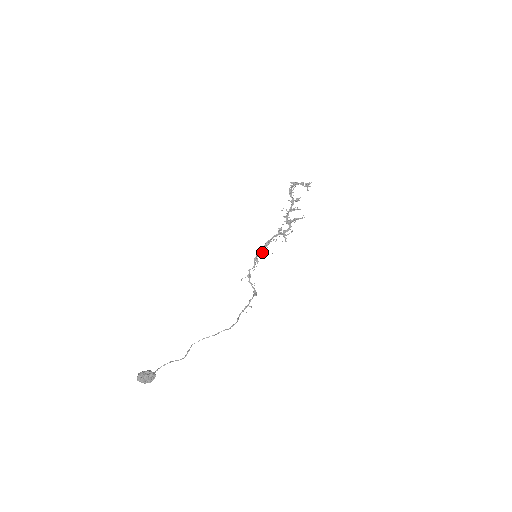
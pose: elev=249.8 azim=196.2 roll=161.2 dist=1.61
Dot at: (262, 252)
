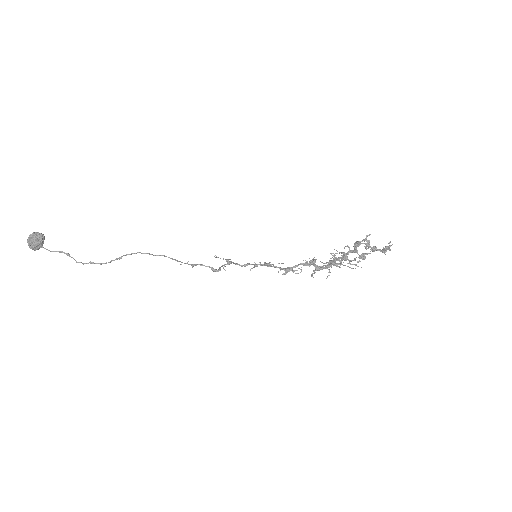
Dot at: (269, 263)
